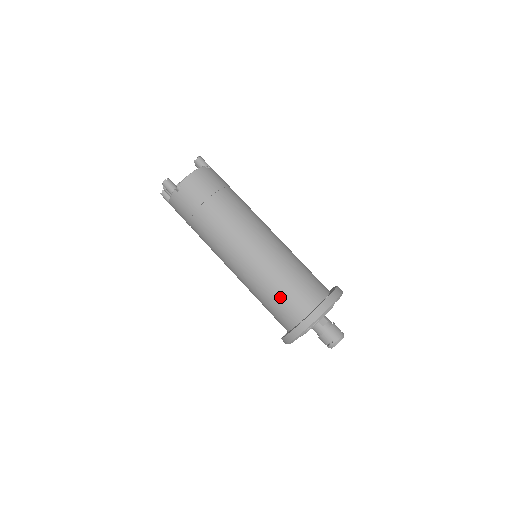
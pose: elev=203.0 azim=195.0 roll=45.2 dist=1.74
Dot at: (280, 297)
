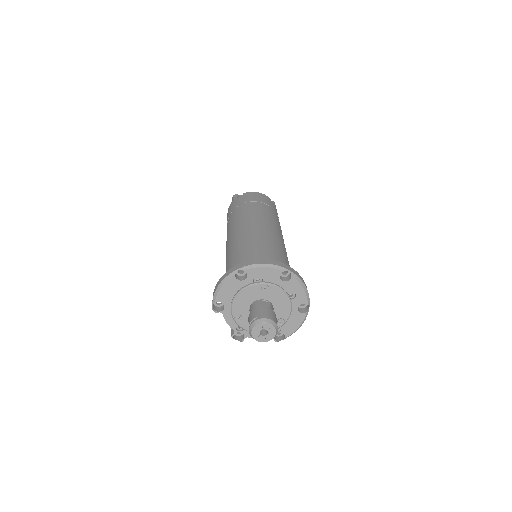
Dot at: (242, 256)
